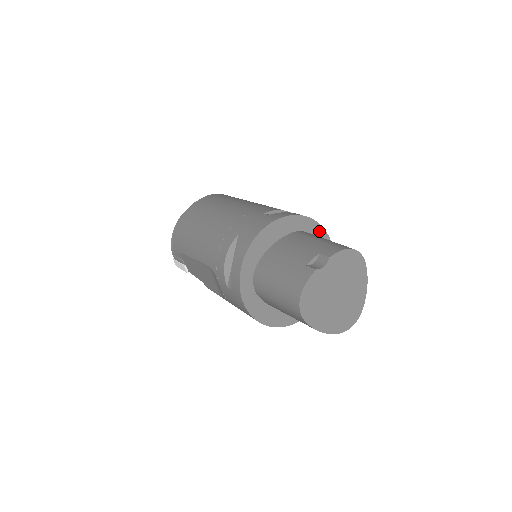
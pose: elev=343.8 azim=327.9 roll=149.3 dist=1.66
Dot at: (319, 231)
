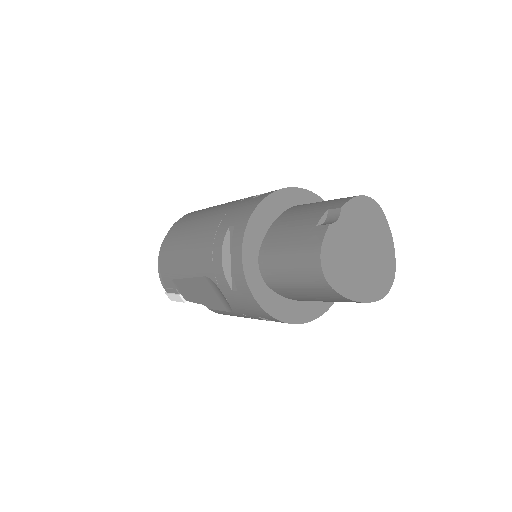
Dot at: occluded
